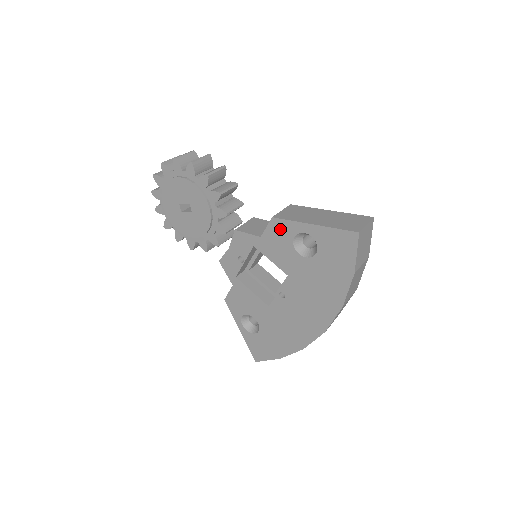
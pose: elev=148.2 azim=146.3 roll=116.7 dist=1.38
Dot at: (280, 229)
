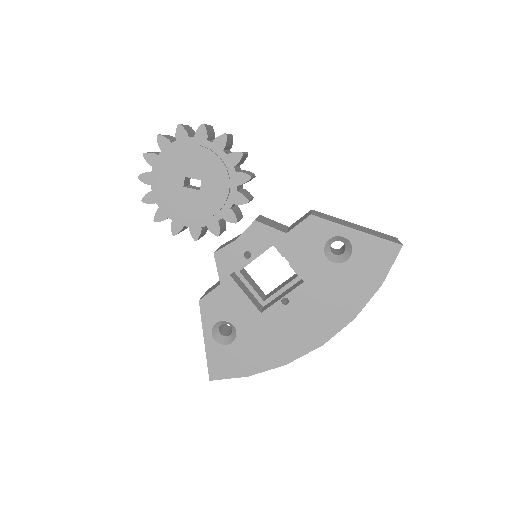
Dot at: (315, 228)
